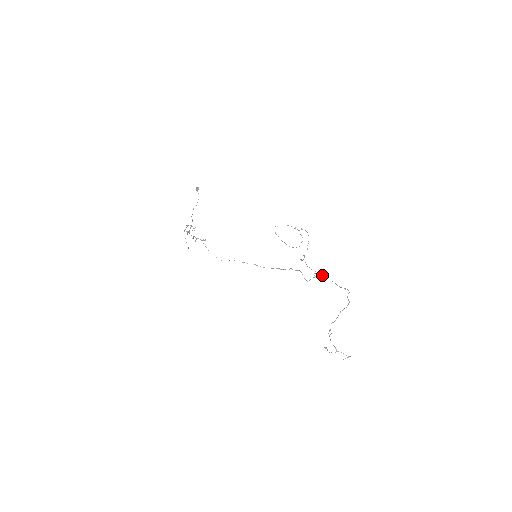
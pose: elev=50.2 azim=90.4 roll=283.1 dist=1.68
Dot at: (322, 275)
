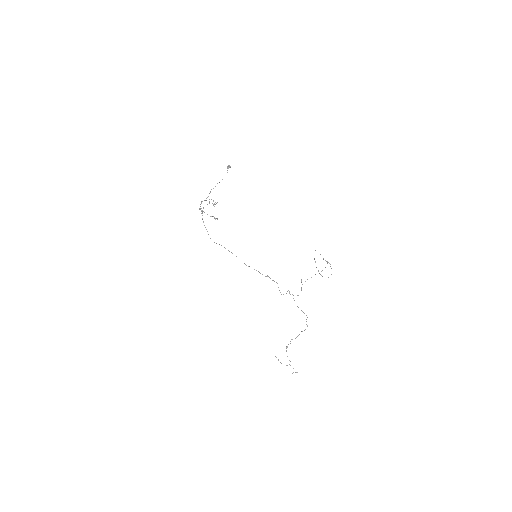
Dot at: occluded
